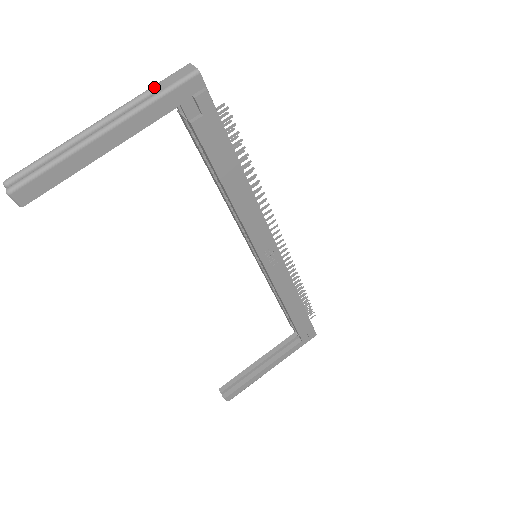
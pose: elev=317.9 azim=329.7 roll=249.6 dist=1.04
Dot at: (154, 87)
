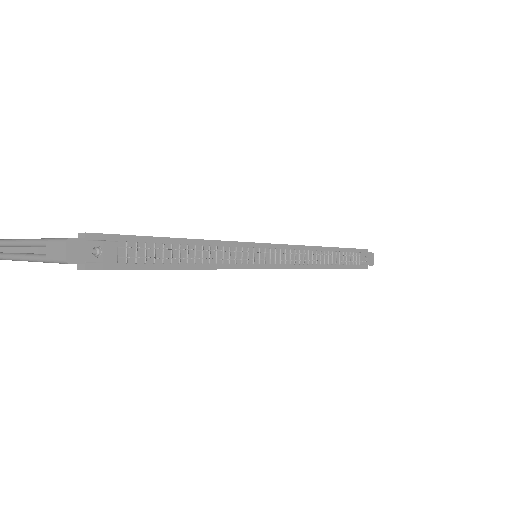
Dot at: (46, 244)
